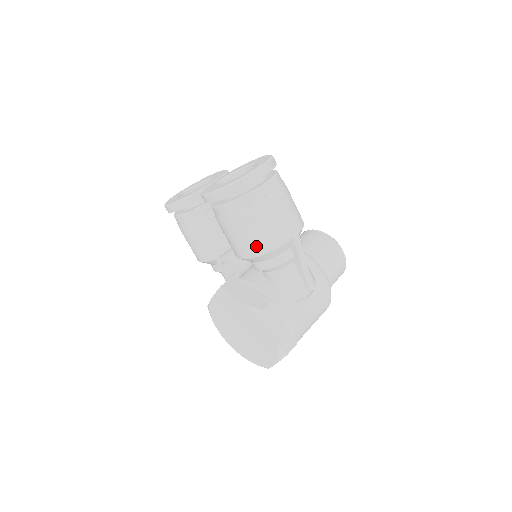
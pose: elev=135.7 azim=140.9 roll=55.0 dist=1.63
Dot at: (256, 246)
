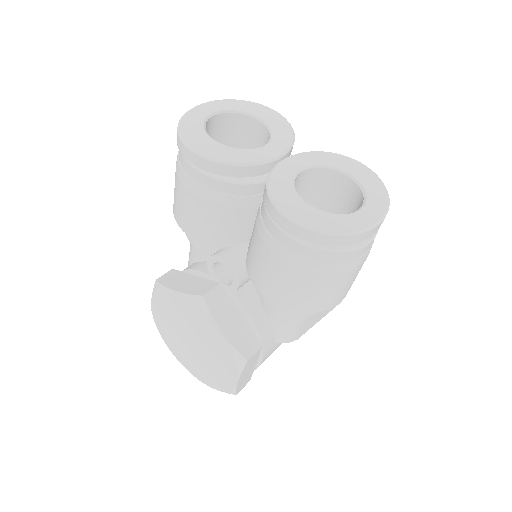
Dot at: (295, 301)
